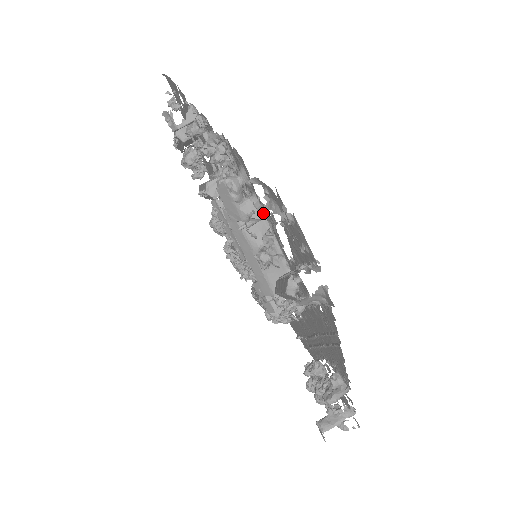
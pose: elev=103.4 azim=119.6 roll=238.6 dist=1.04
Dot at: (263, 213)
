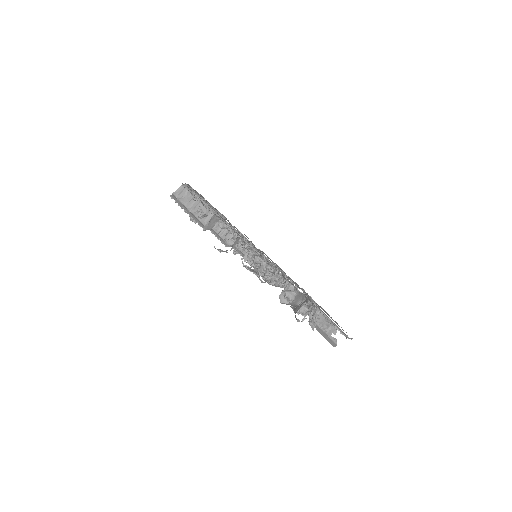
Dot at: occluded
